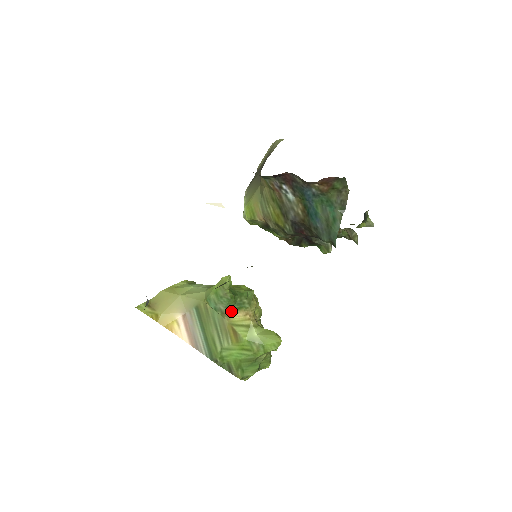
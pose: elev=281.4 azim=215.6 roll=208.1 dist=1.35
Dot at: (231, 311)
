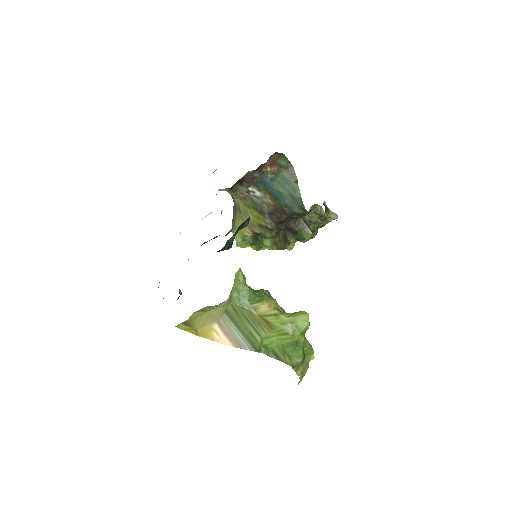
Dot at: (255, 304)
